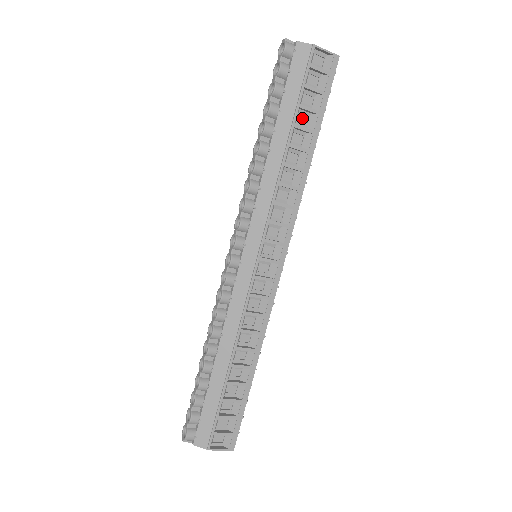
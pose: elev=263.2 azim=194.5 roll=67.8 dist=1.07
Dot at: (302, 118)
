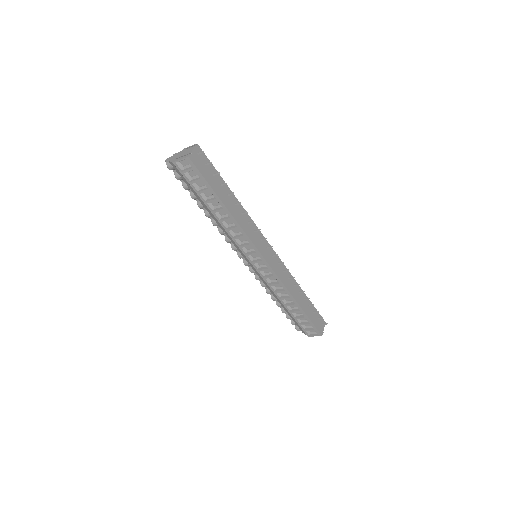
Dot at: (208, 193)
